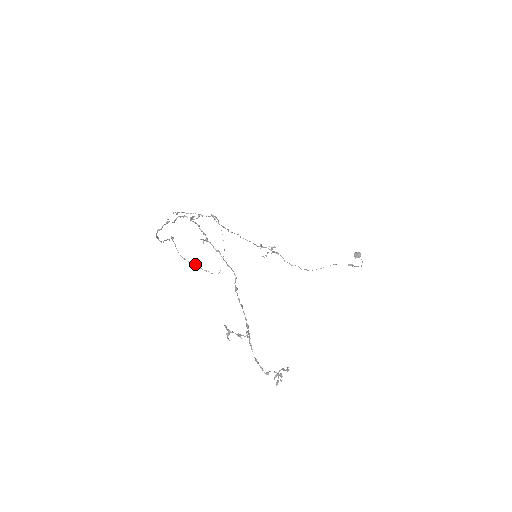
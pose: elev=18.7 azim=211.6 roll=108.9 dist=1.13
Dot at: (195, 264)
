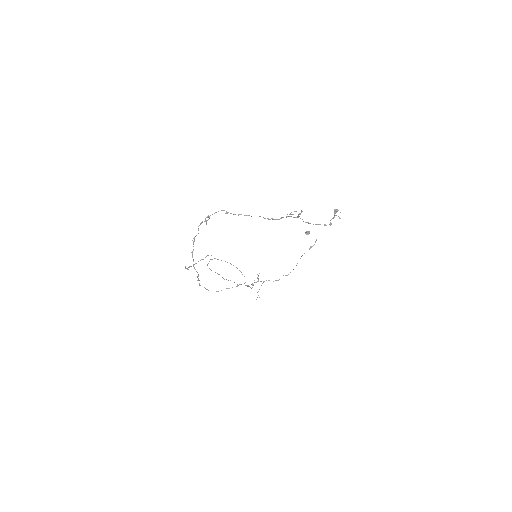
Dot at: (227, 288)
